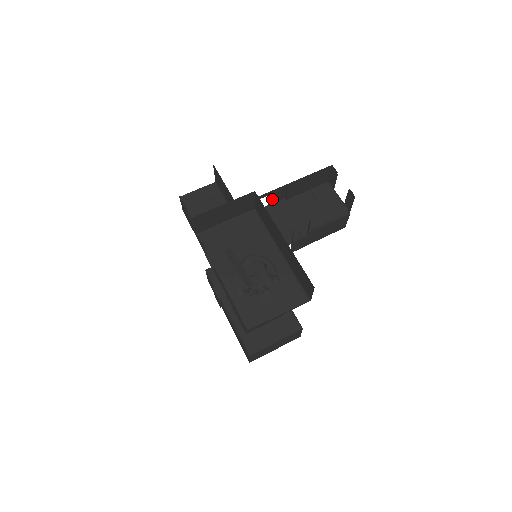
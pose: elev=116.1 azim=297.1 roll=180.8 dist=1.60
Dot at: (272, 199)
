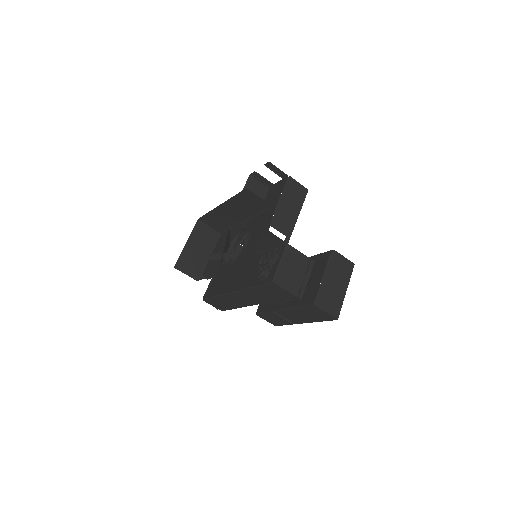
Dot at: occluded
